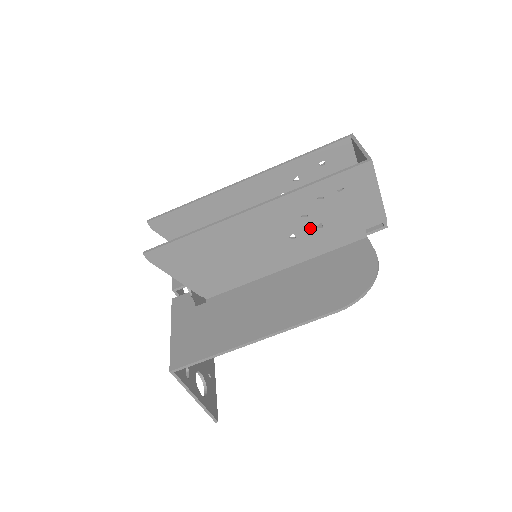
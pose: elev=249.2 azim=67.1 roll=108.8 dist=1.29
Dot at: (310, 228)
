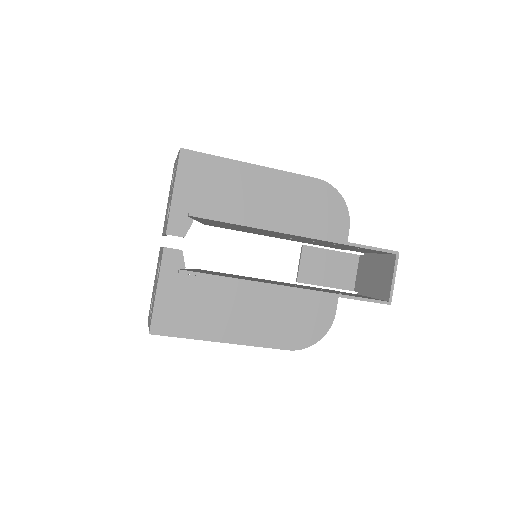
Dot at: occluded
